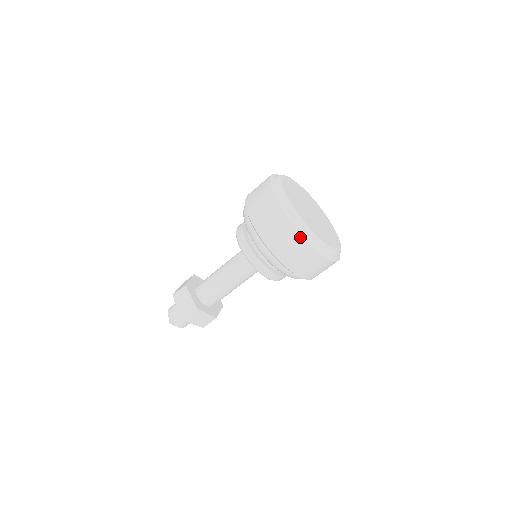
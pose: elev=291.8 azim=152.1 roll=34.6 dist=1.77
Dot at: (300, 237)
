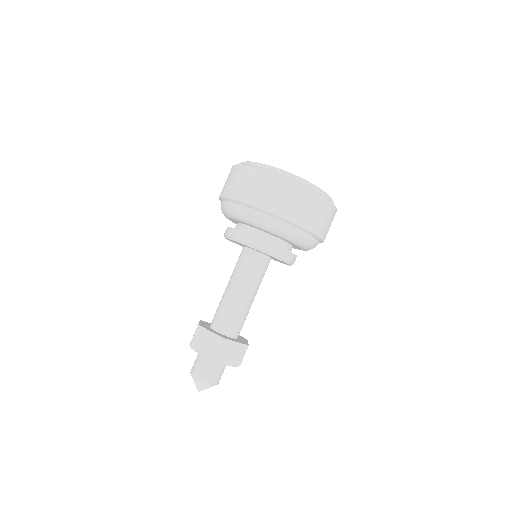
Dot at: (294, 184)
